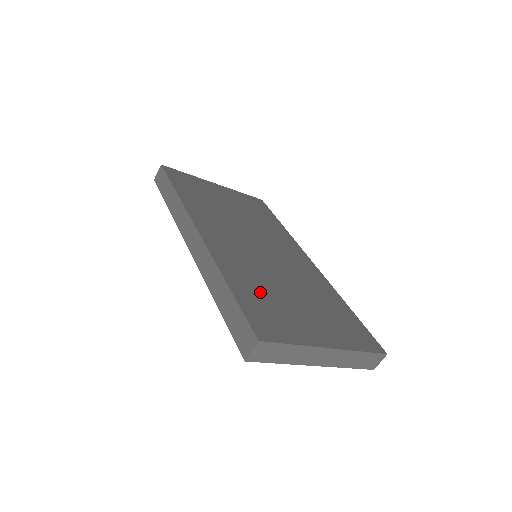
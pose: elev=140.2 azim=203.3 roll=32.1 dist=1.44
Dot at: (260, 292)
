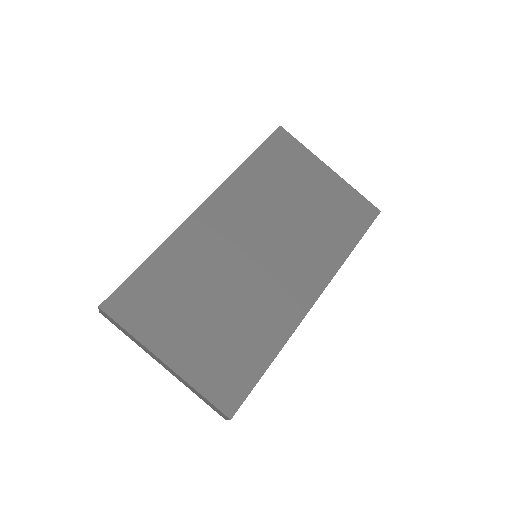
Dot at: (173, 281)
